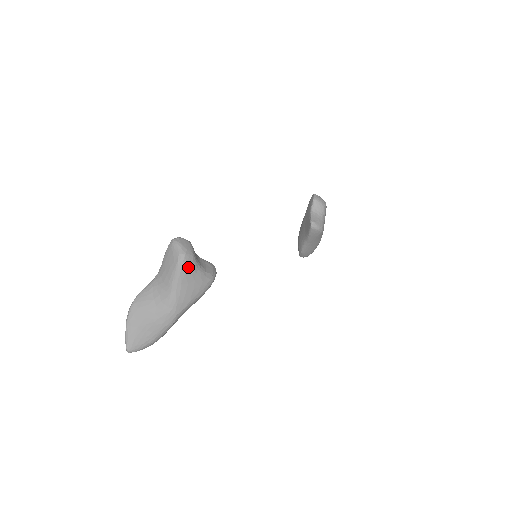
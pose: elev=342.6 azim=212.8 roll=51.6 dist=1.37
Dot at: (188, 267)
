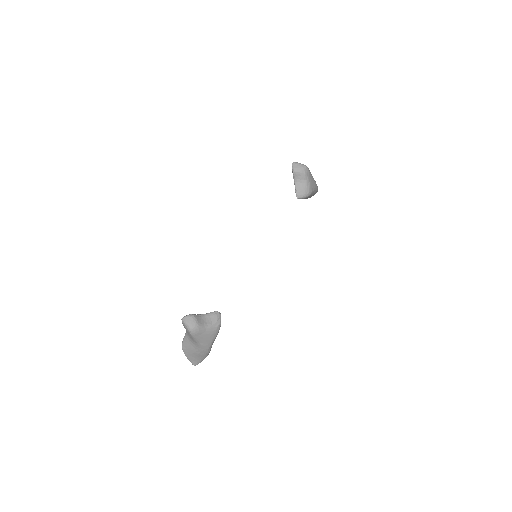
Dot at: (198, 333)
